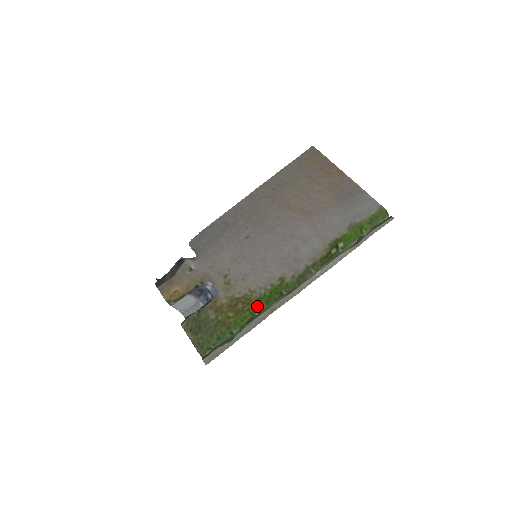
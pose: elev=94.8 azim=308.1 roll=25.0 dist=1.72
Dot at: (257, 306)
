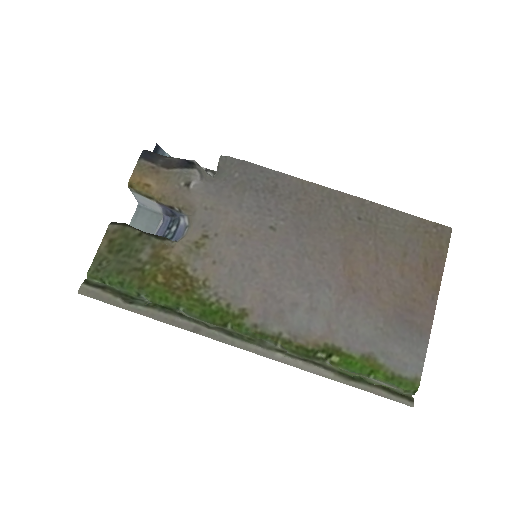
Dot at: (190, 305)
